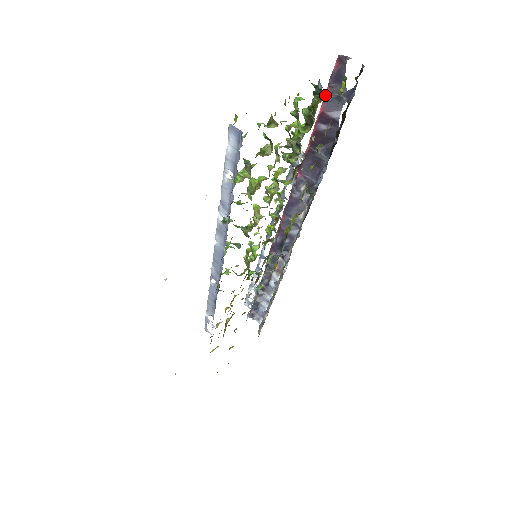
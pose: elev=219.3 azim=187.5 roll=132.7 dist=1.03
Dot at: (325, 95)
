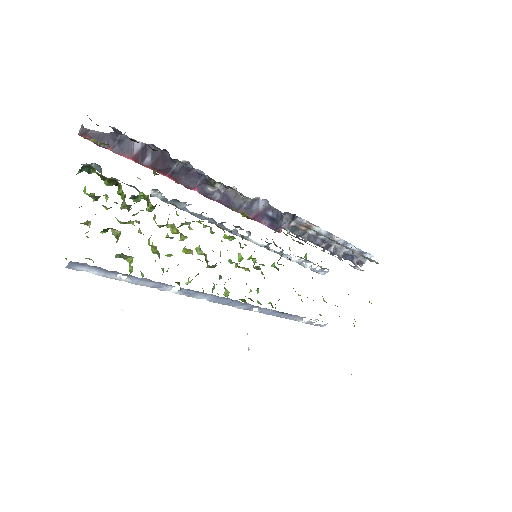
Dot at: (116, 153)
